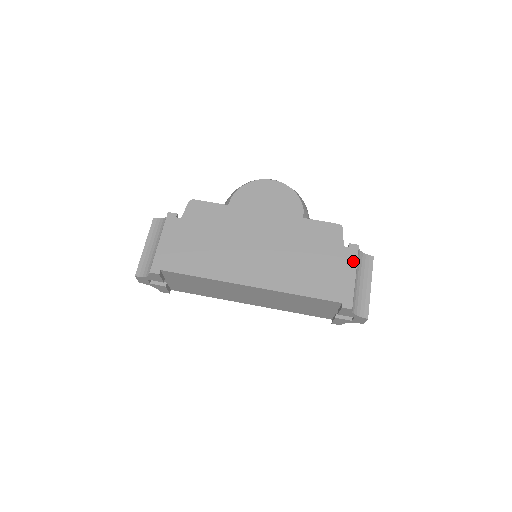
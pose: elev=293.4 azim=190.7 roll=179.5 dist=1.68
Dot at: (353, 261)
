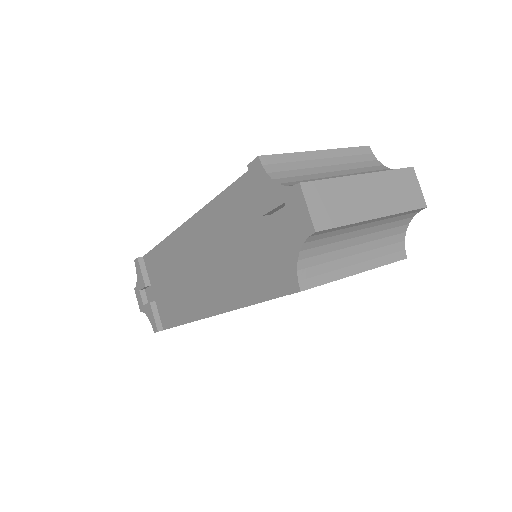
Dot at: occluded
